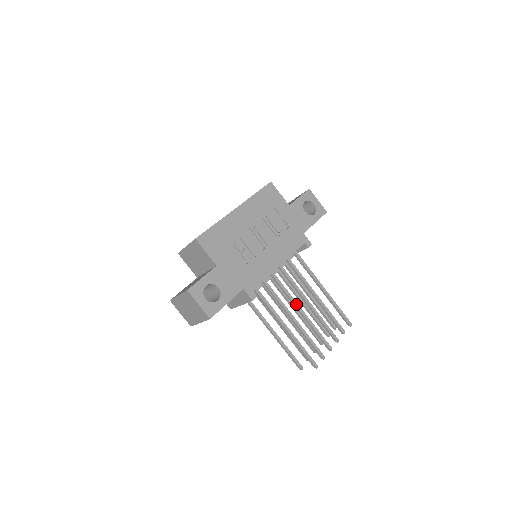
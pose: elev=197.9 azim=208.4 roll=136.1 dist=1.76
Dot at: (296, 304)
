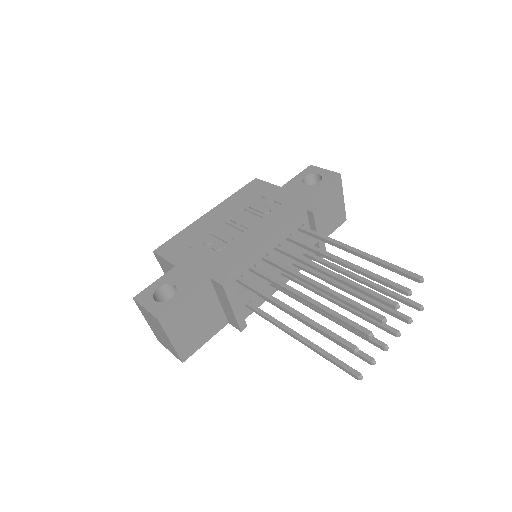
Dot at: (306, 279)
